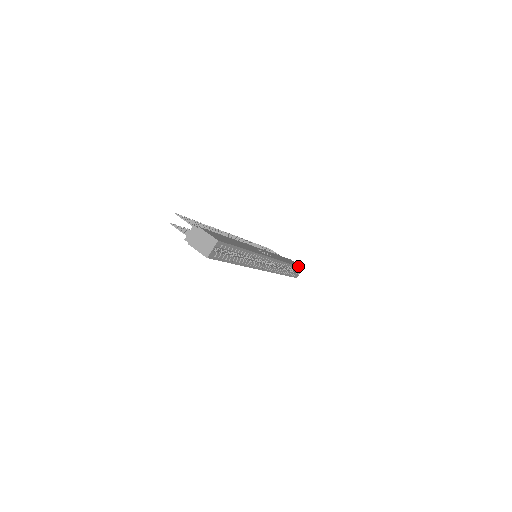
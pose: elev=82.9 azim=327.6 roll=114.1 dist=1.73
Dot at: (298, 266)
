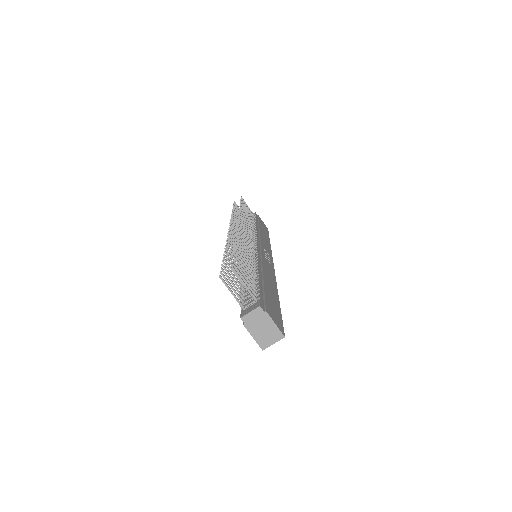
Dot at: occluded
